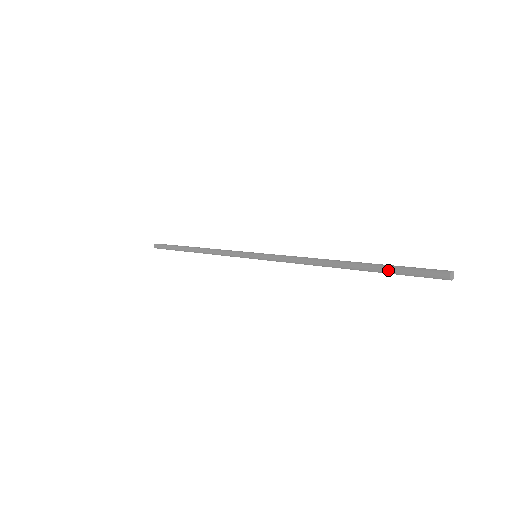
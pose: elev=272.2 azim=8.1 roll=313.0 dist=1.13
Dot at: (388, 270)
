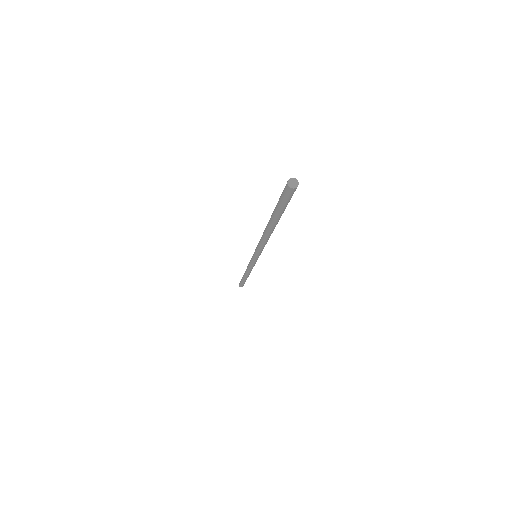
Dot at: (276, 206)
